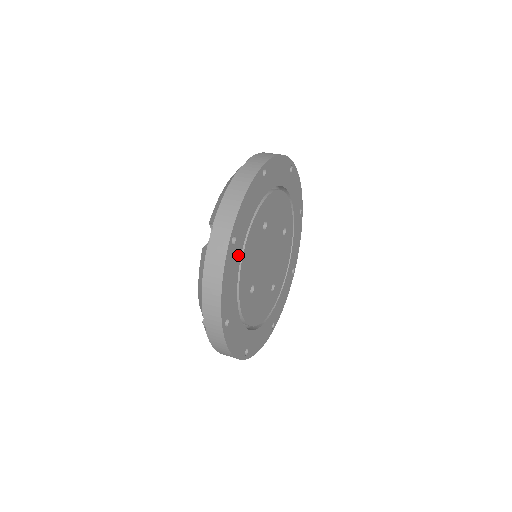
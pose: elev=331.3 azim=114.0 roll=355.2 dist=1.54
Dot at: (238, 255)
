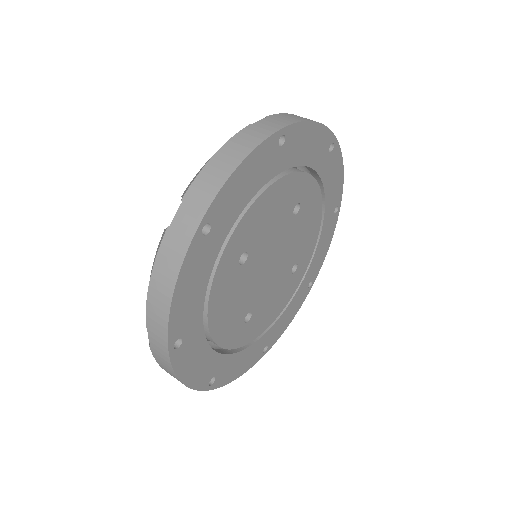
Dot at: (270, 171)
